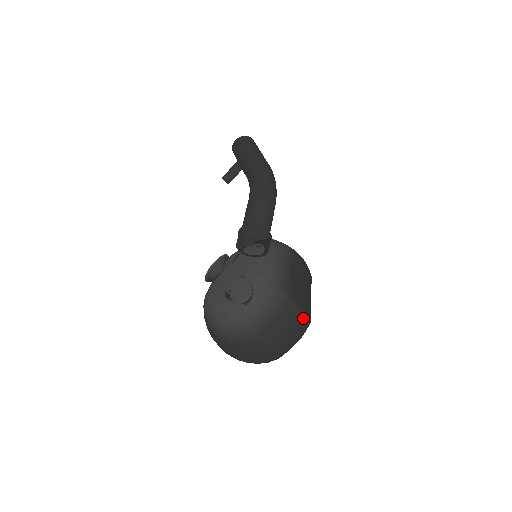
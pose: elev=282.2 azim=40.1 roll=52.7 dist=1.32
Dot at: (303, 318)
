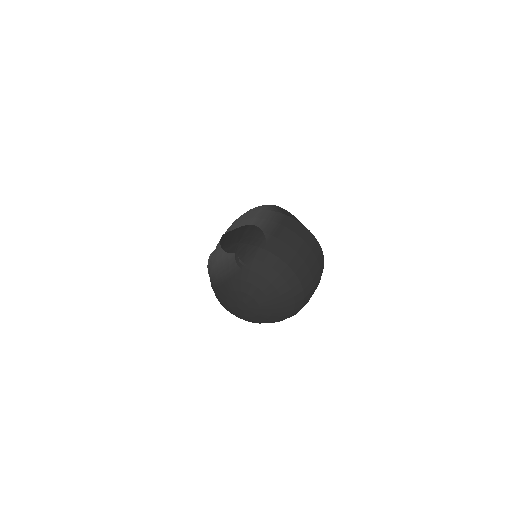
Dot at: (308, 233)
